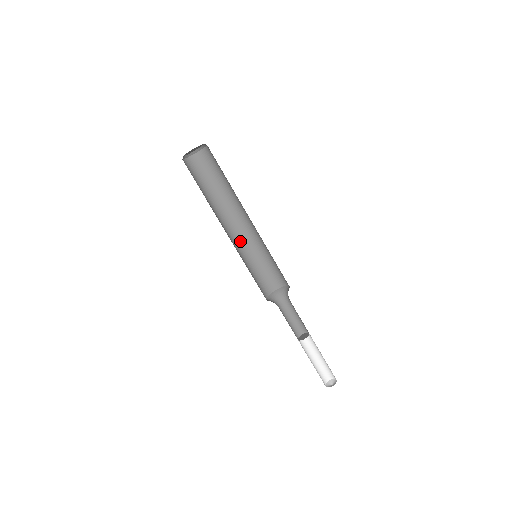
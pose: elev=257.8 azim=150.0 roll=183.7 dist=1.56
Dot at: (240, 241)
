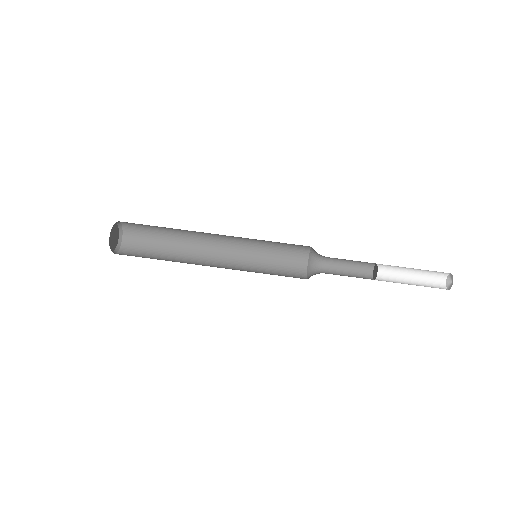
Dot at: (231, 267)
